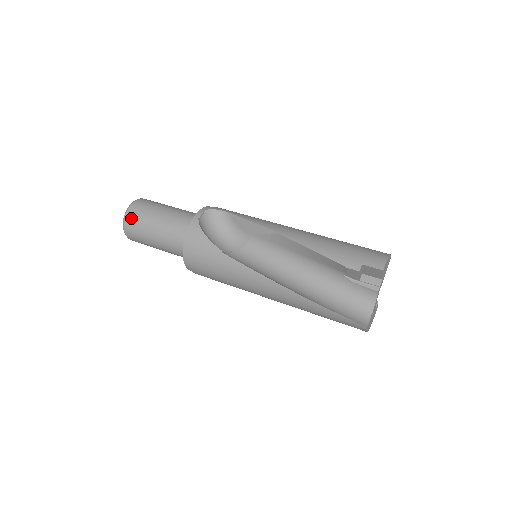
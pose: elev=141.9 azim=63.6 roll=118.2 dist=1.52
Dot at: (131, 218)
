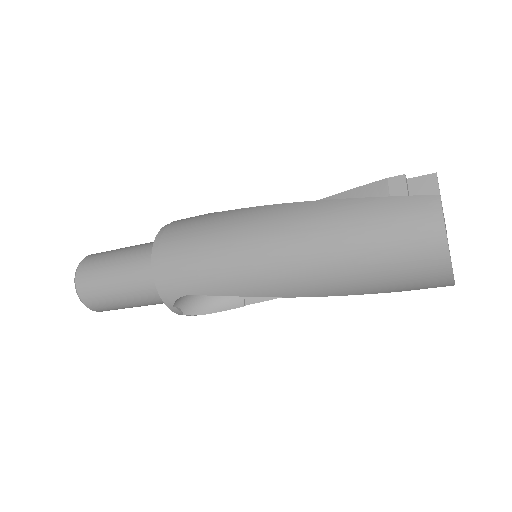
Dot at: (98, 253)
